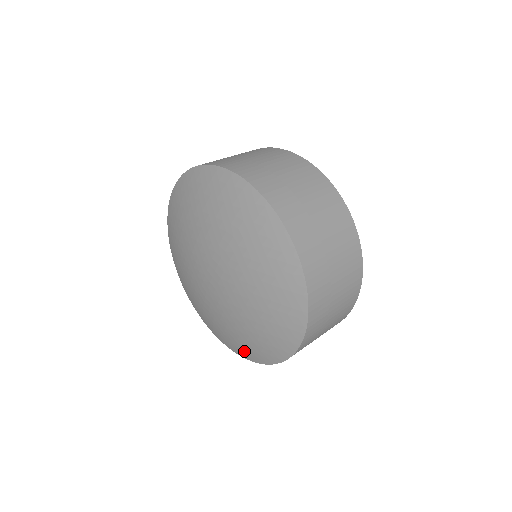
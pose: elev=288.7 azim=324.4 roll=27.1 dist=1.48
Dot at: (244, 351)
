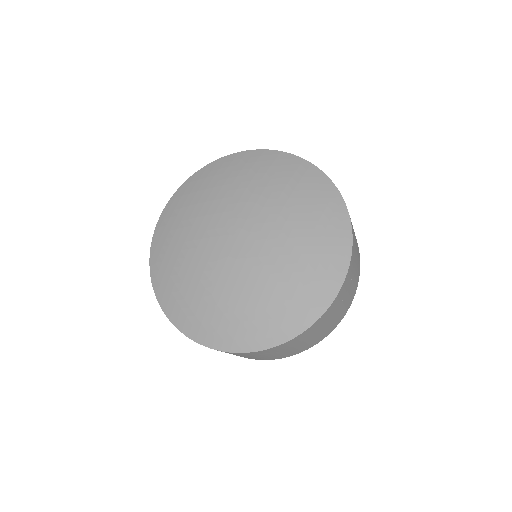
Dot at: (271, 329)
